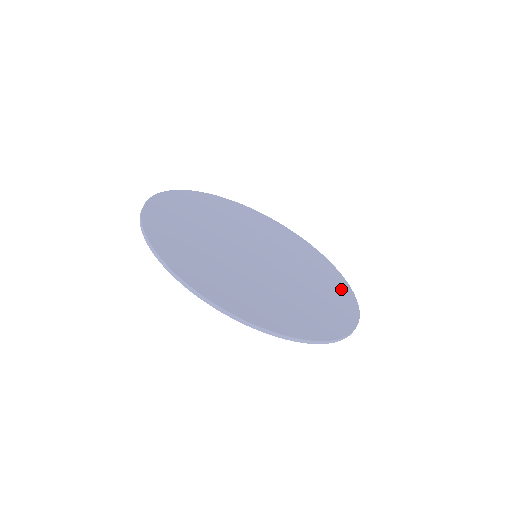
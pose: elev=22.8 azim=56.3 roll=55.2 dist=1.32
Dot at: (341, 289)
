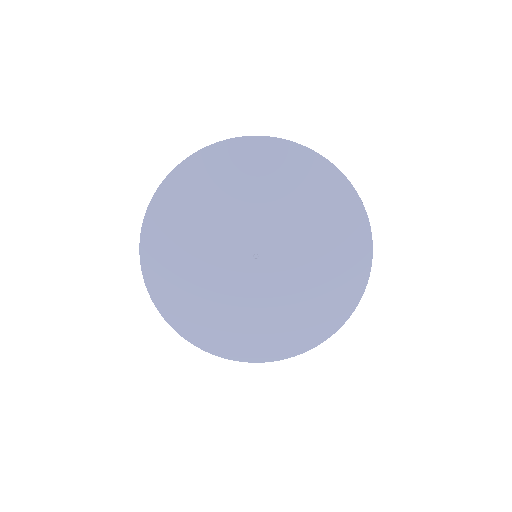
Dot at: (353, 236)
